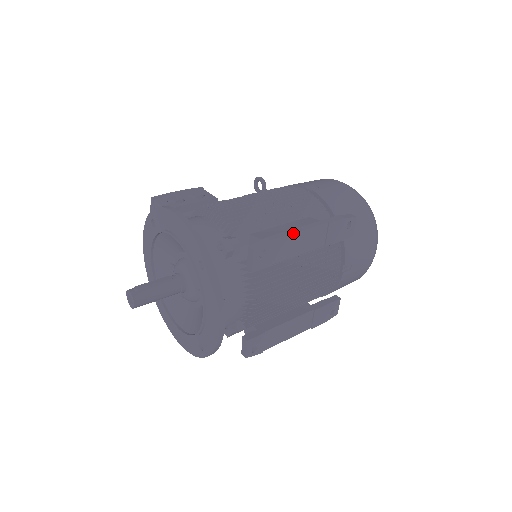
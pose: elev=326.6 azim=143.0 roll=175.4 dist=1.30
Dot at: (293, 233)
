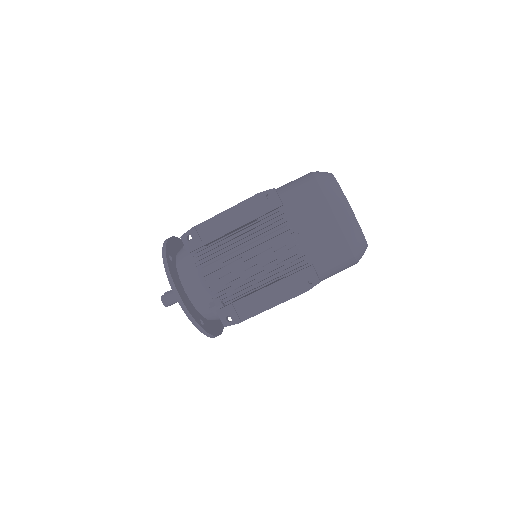
Dot at: (211, 218)
